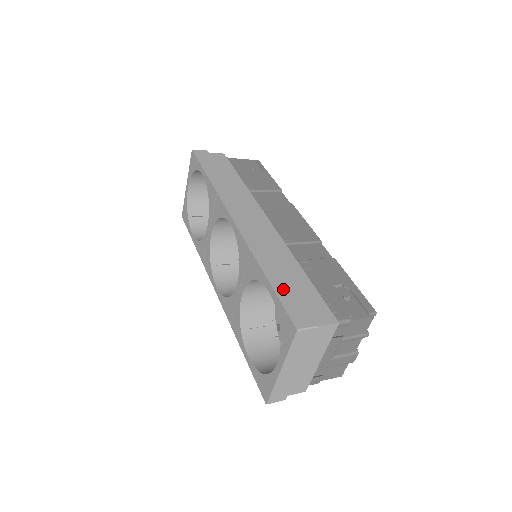
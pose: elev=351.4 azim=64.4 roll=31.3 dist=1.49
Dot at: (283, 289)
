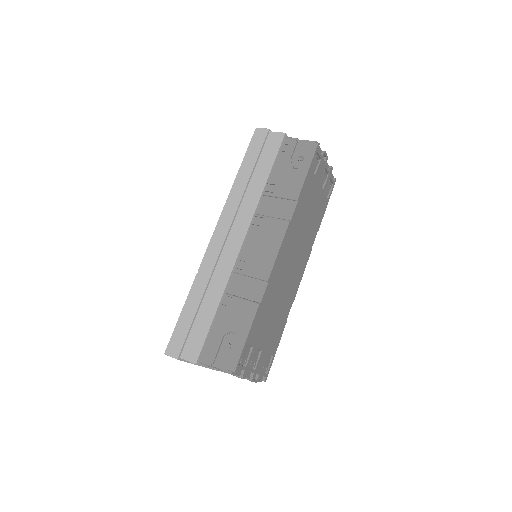
Dot at: (185, 318)
